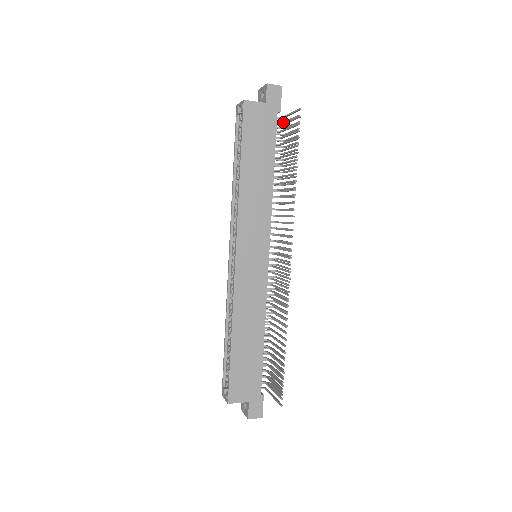
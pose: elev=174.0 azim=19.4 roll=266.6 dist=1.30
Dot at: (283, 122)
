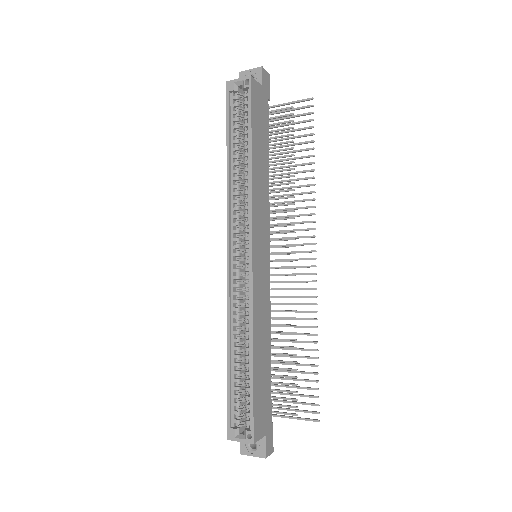
Dot at: occluded
